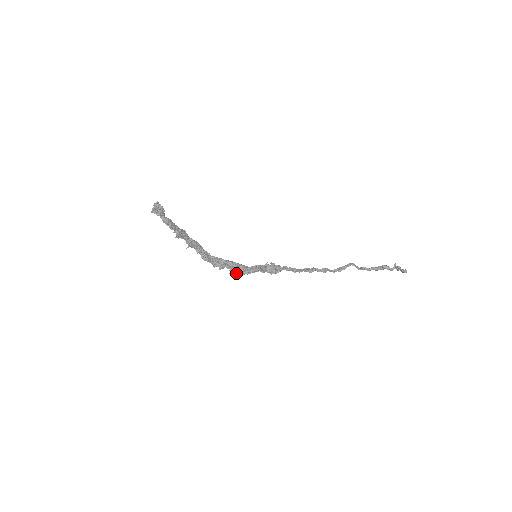
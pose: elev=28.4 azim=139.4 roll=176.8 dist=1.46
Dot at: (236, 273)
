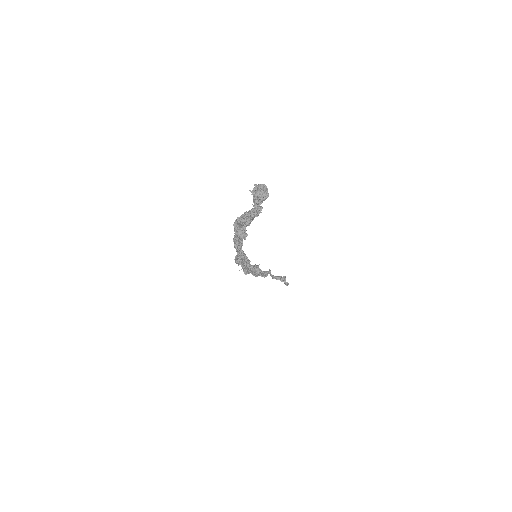
Dot at: occluded
